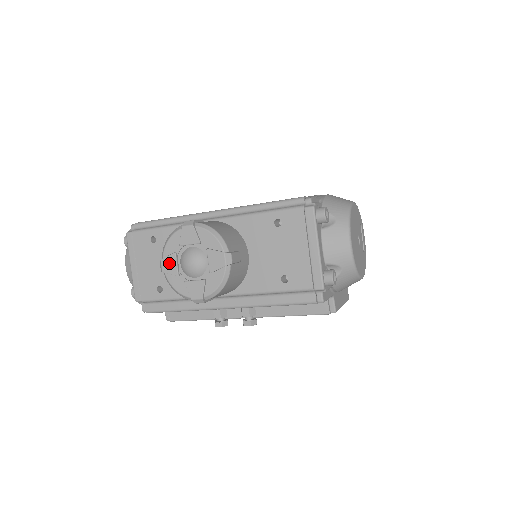
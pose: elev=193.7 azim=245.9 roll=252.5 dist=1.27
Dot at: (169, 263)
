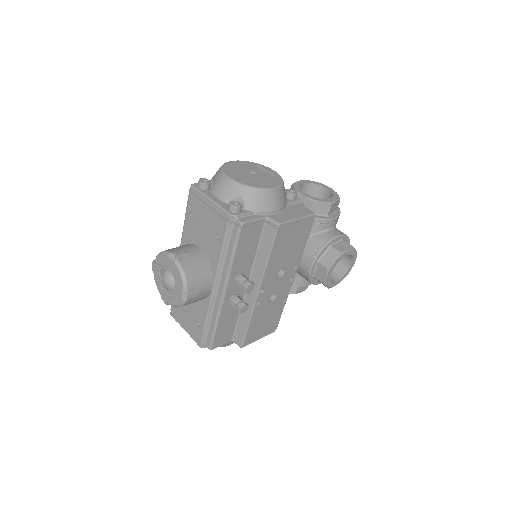
Dot at: (163, 295)
